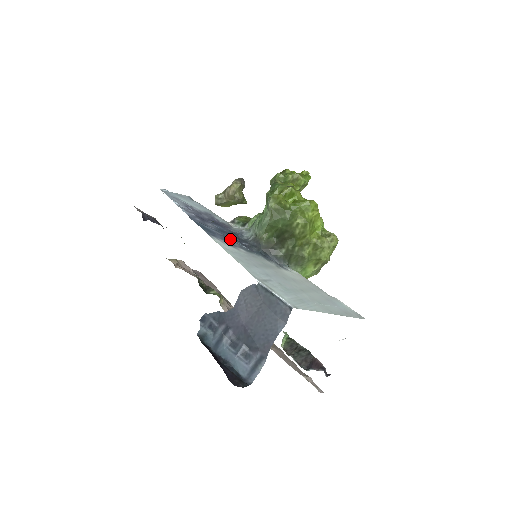
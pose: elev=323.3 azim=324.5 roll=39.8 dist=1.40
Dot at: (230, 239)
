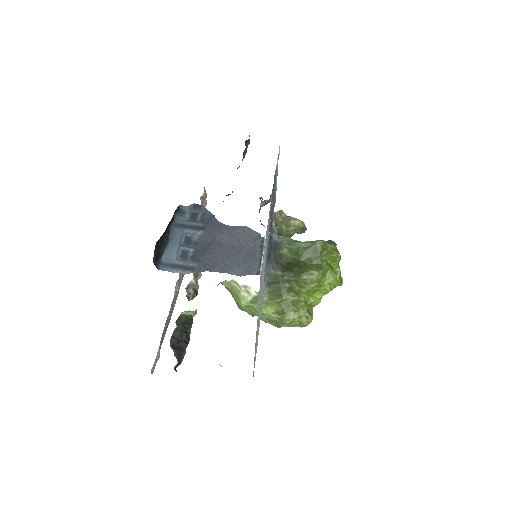
Dot at: occluded
